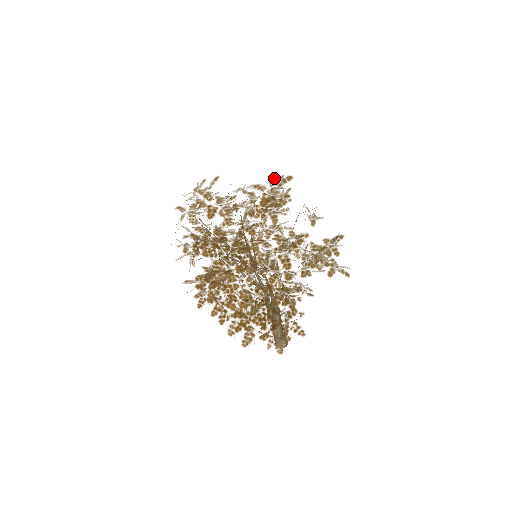
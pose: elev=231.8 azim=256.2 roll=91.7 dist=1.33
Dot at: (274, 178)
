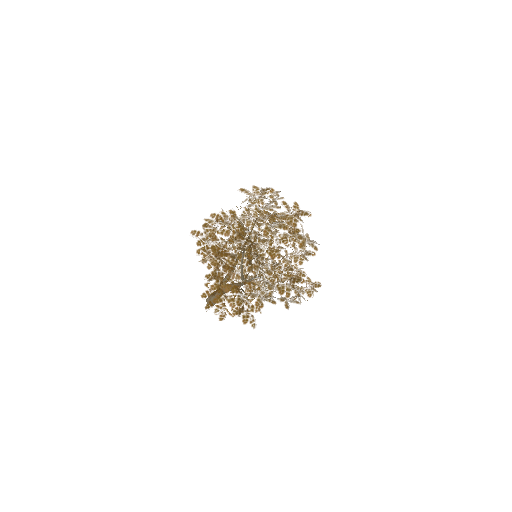
Dot at: (297, 203)
